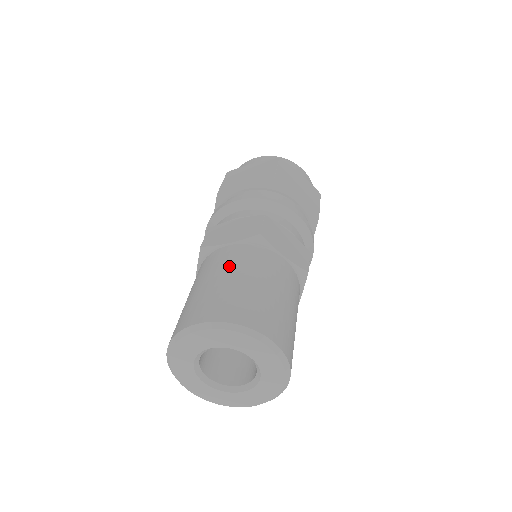
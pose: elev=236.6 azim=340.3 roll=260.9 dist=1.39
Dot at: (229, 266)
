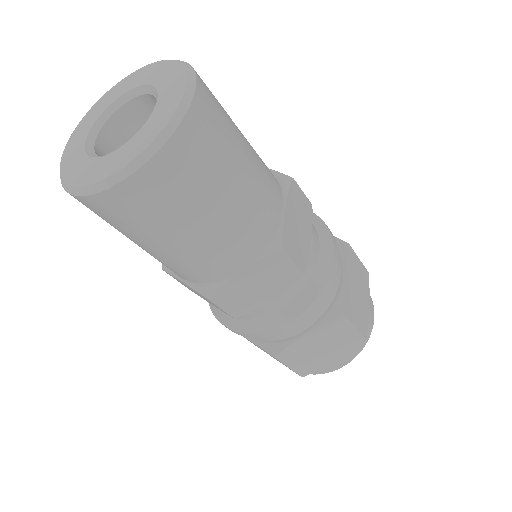
Dot at: occluded
